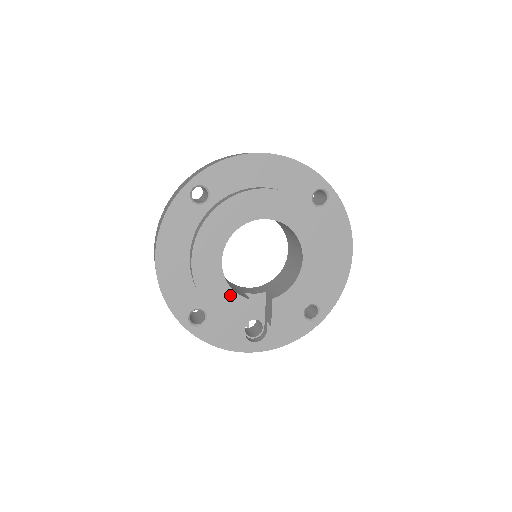
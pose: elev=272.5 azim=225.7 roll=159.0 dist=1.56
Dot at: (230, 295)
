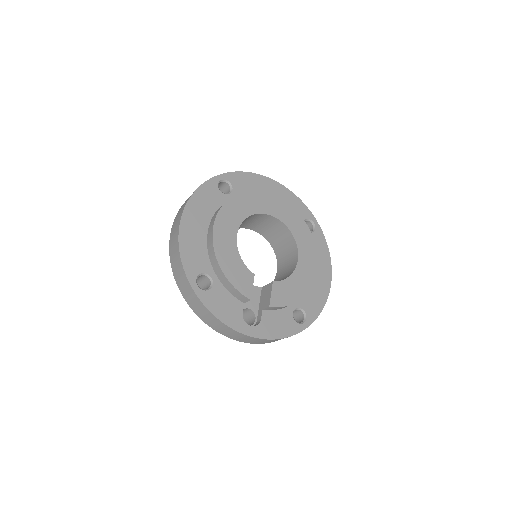
Dot at: (239, 264)
